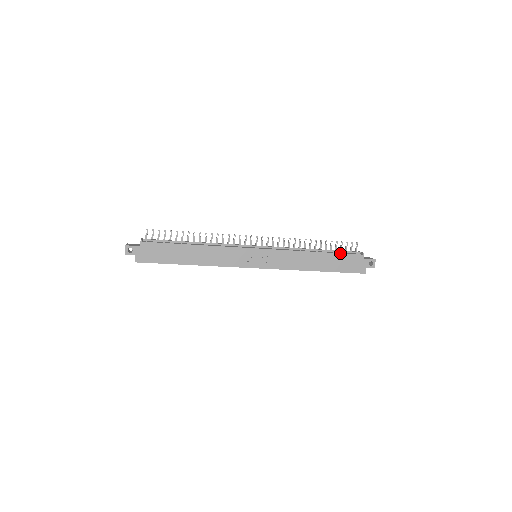
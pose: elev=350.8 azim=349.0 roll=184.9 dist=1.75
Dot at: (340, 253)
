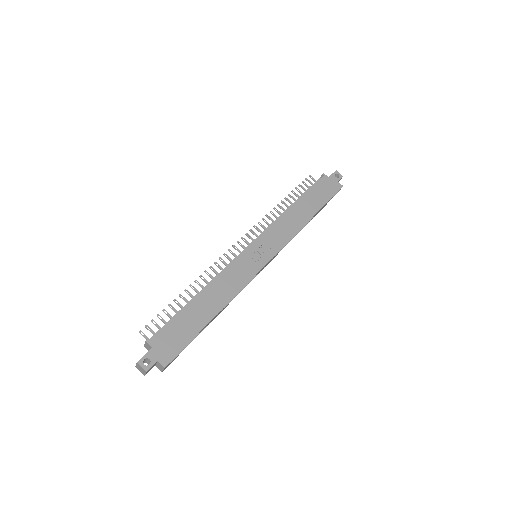
Dot at: (309, 189)
